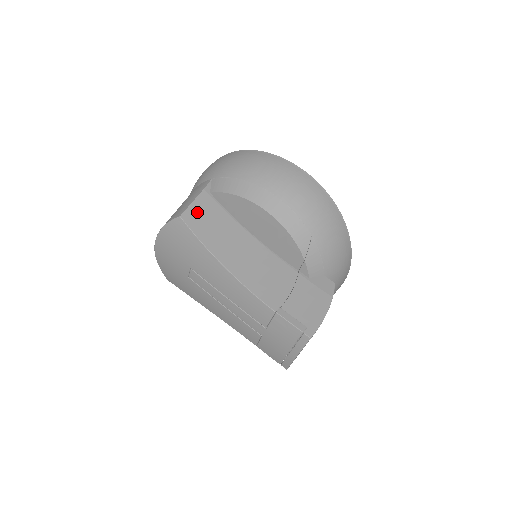
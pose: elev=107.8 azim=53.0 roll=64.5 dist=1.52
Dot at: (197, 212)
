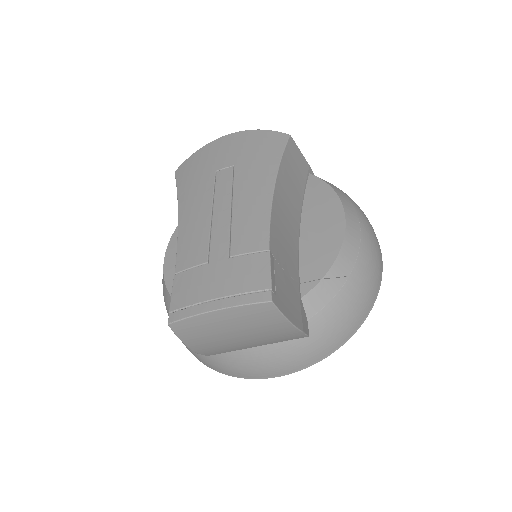
Dot at: (297, 156)
